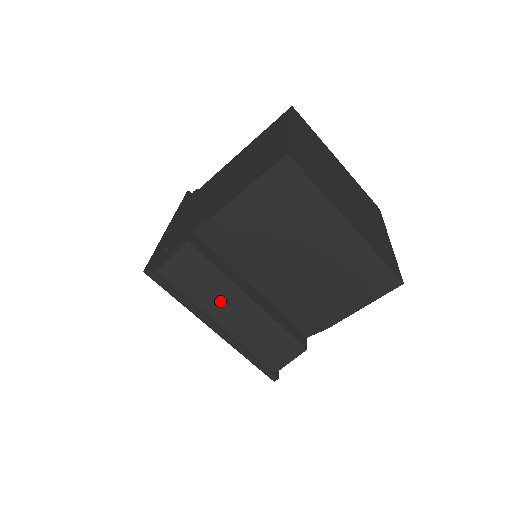
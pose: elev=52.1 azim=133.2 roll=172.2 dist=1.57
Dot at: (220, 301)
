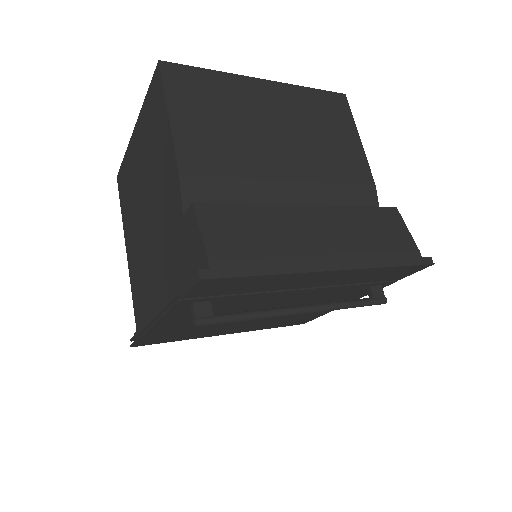
Dot at: (296, 234)
